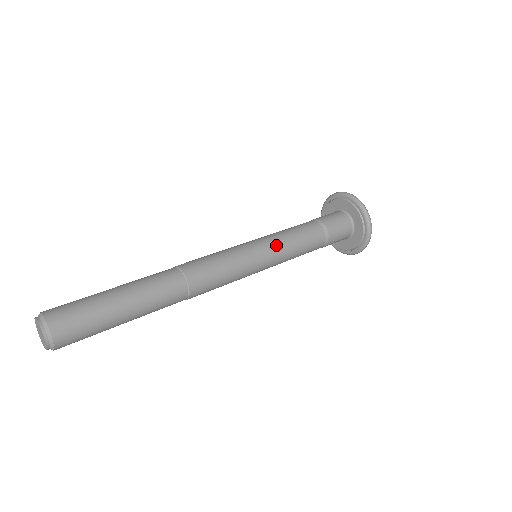
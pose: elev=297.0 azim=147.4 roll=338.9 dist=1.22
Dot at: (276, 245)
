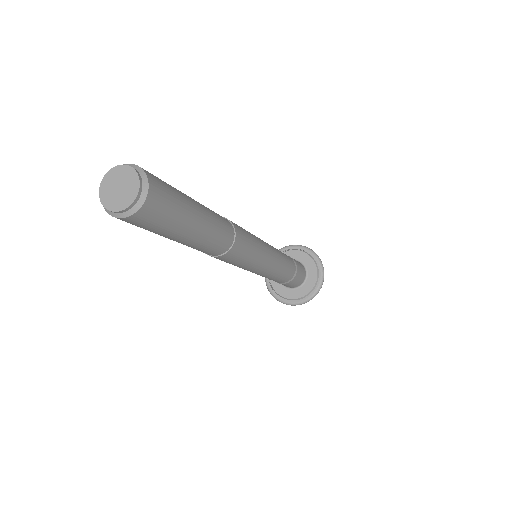
Dot at: (276, 252)
